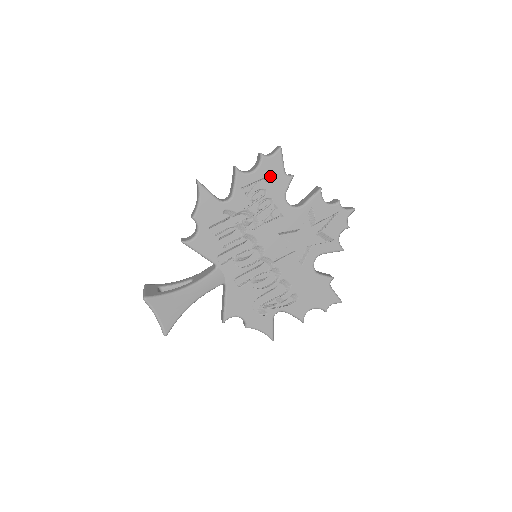
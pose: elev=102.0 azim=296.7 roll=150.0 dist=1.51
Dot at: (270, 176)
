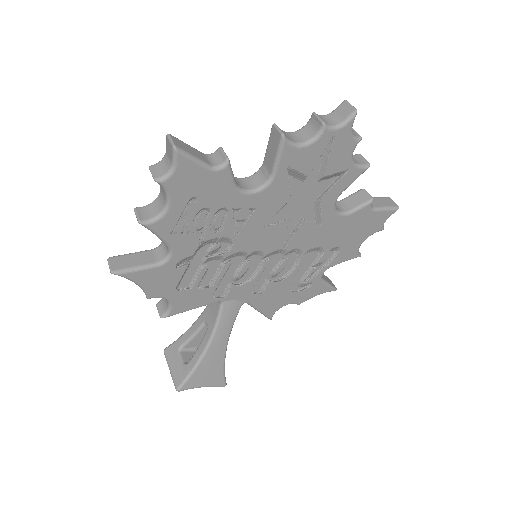
Dot at: (195, 191)
